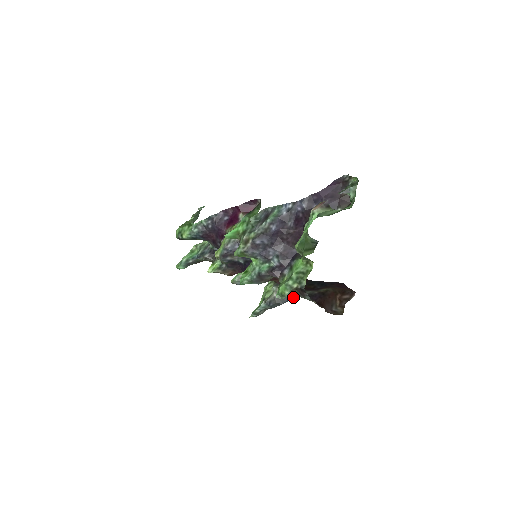
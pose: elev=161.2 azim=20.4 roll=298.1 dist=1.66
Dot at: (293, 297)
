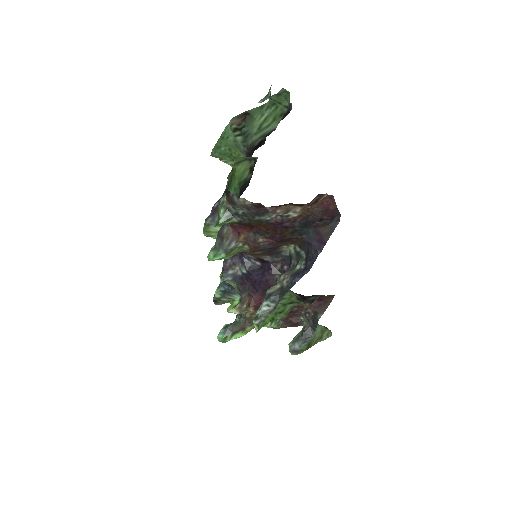
Dot at: (298, 278)
